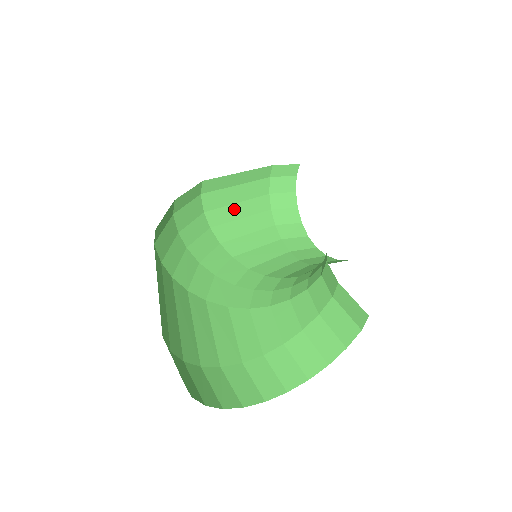
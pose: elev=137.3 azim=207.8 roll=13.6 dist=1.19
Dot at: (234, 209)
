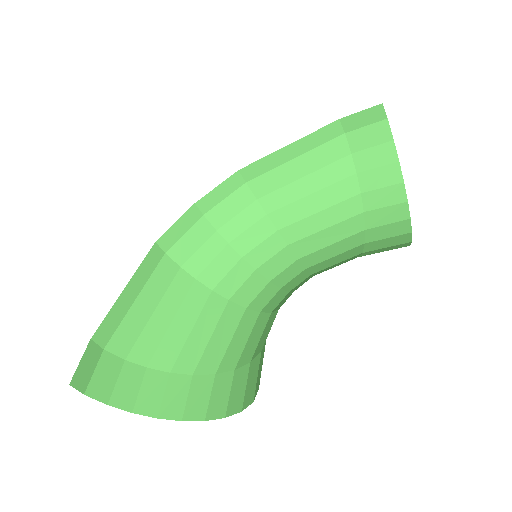
Dot at: (297, 186)
